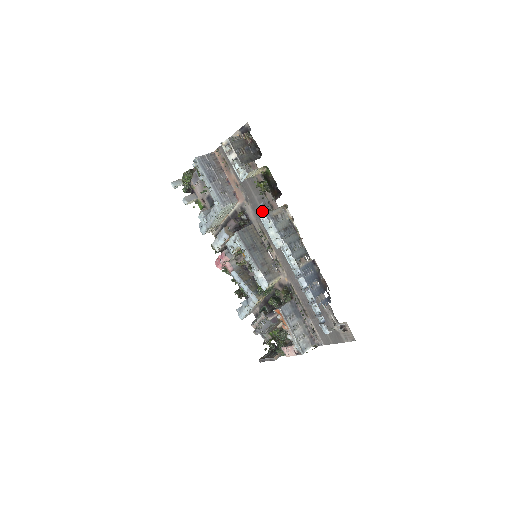
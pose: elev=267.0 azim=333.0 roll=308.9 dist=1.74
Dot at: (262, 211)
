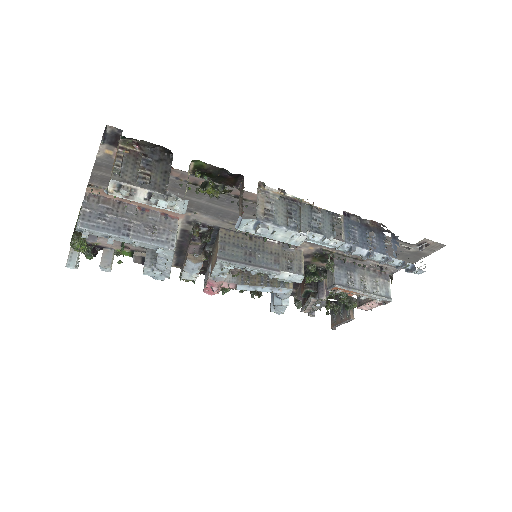
Dot at: (246, 225)
